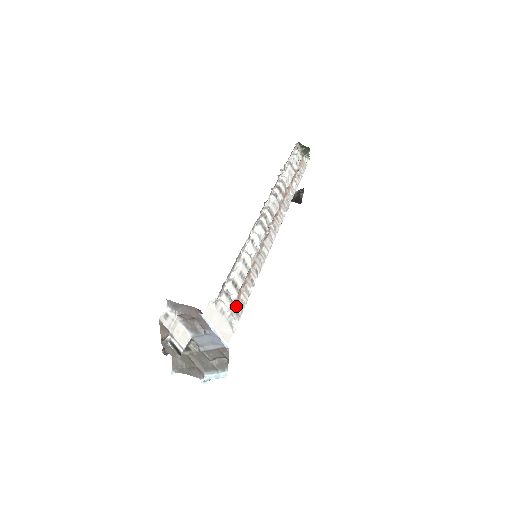
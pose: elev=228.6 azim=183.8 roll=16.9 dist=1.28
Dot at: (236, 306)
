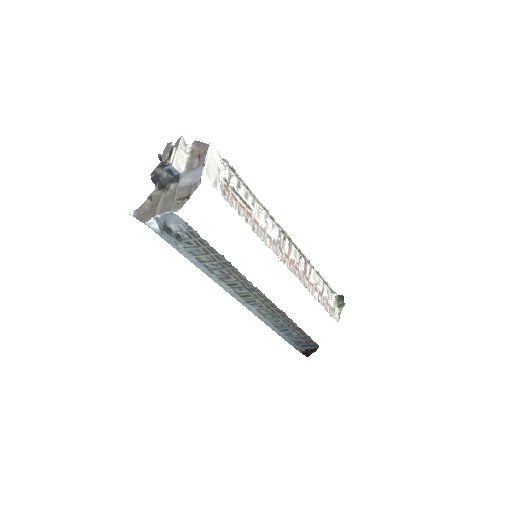
Dot at: (227, 192)
